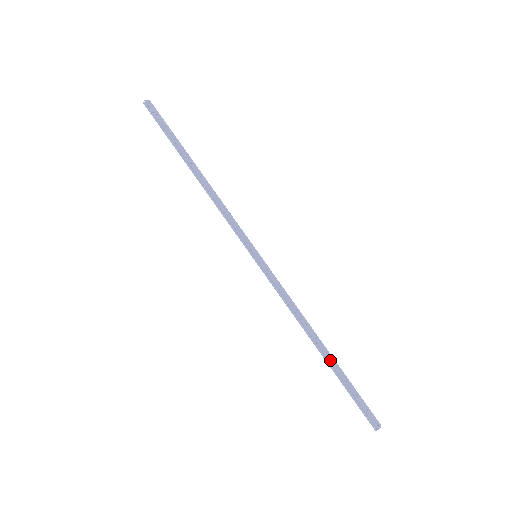
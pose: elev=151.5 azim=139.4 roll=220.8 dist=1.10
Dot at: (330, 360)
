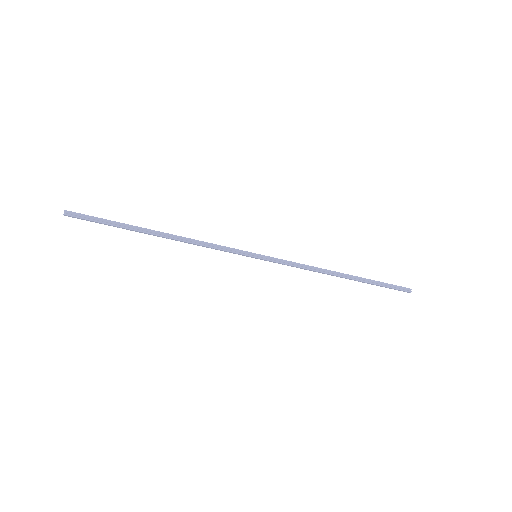
Dot at: (355, 276)
